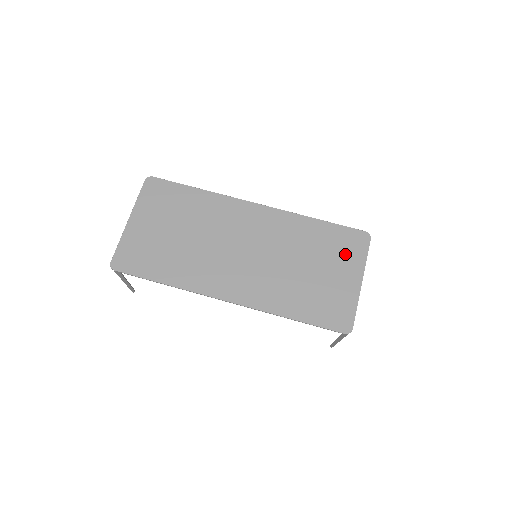
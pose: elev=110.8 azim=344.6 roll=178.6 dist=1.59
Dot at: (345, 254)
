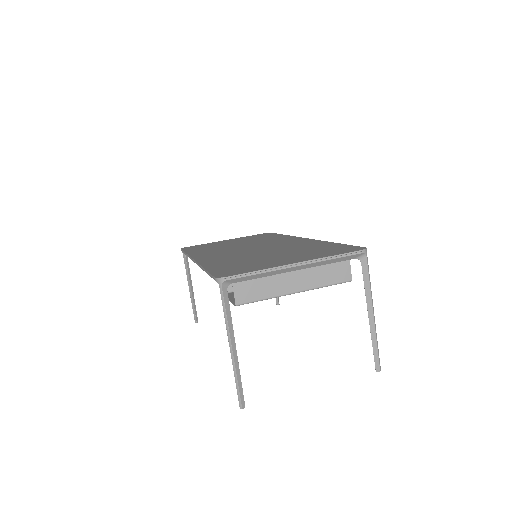
Dot at: (317, 253)
